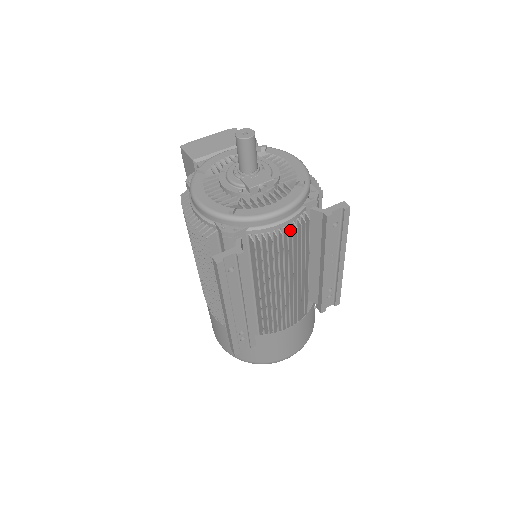
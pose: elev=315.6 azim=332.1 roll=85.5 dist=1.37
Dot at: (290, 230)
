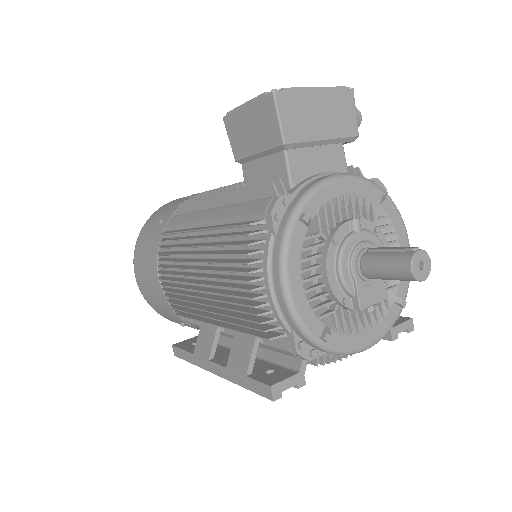
Dot at: occluded
